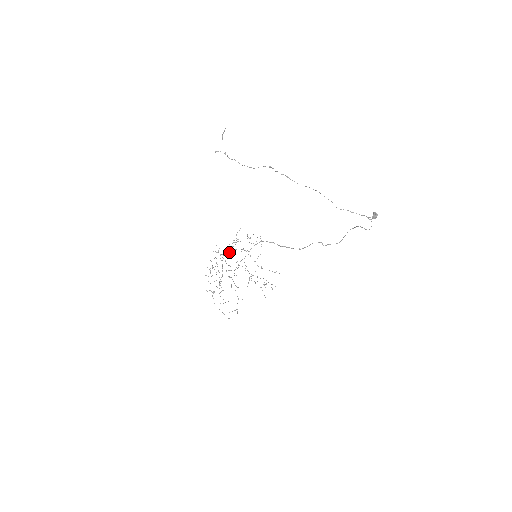
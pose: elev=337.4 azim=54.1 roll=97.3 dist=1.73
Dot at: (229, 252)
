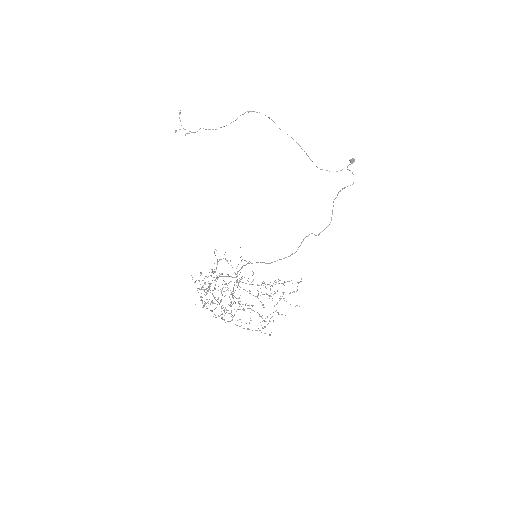
Dot at: occluded
